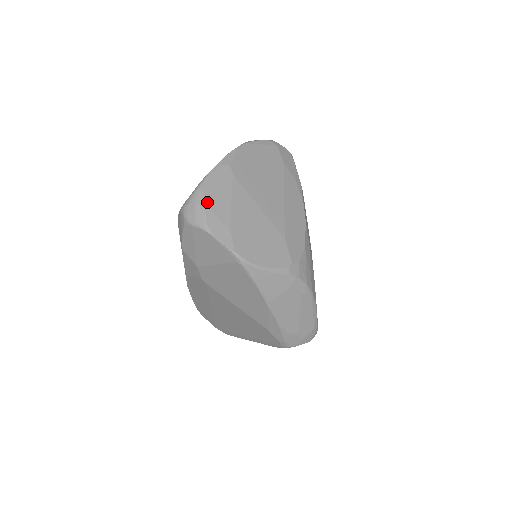
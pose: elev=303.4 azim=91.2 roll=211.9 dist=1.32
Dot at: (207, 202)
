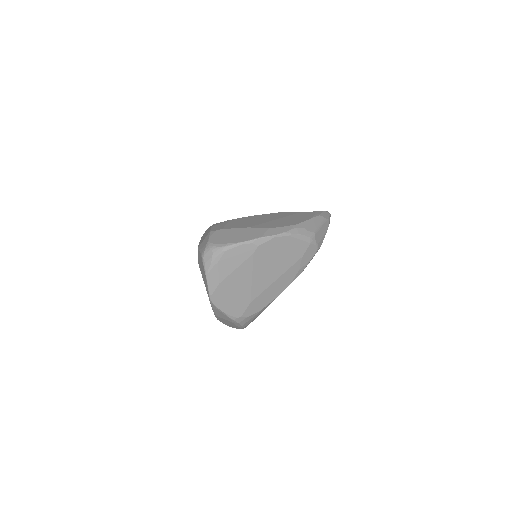
Dot at: (221, 260)
